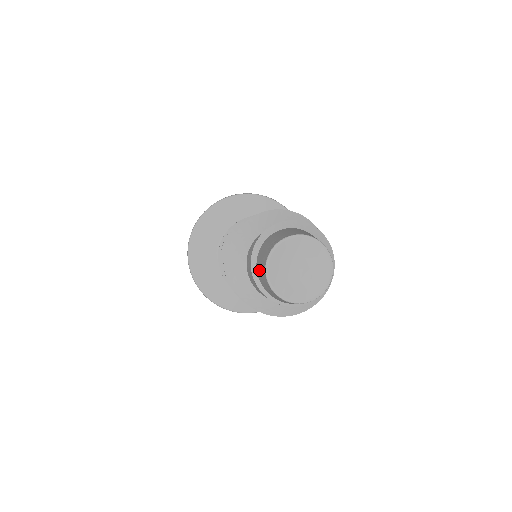
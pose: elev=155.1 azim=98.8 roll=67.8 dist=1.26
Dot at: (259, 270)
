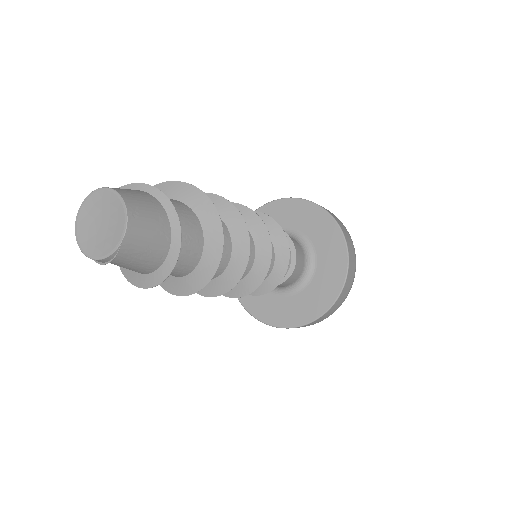
Dot at: occluded
